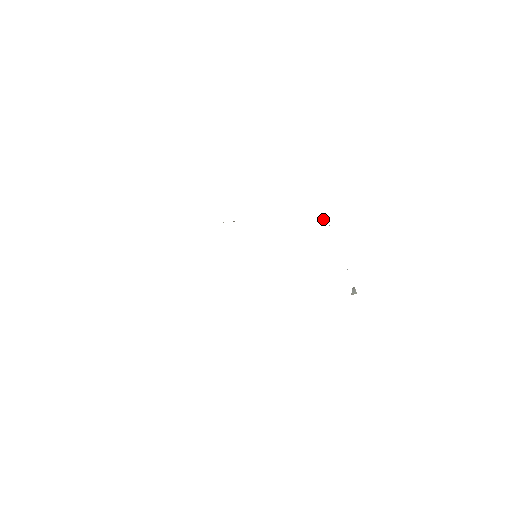
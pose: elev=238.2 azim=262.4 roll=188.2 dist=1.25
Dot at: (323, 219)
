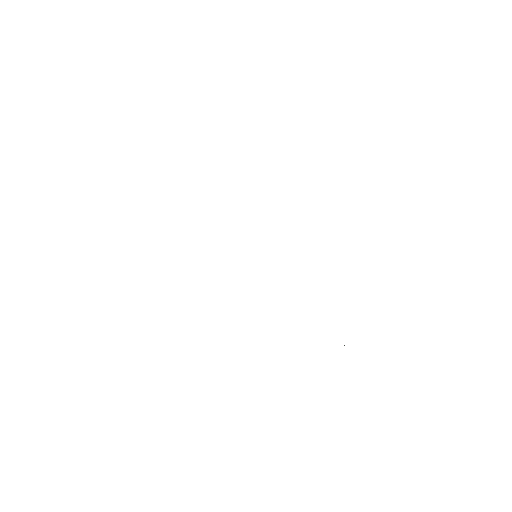
Dot at: occluded
